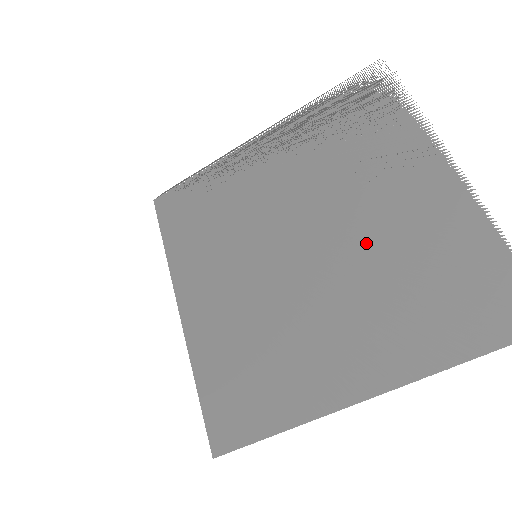
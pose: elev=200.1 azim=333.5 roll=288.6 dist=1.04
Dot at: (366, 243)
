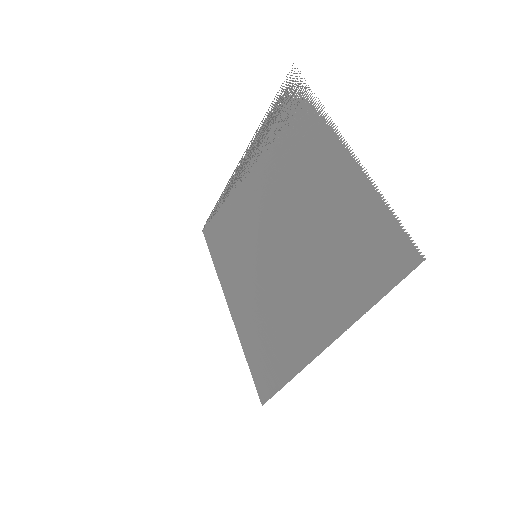
Dot at: (307, 227)
